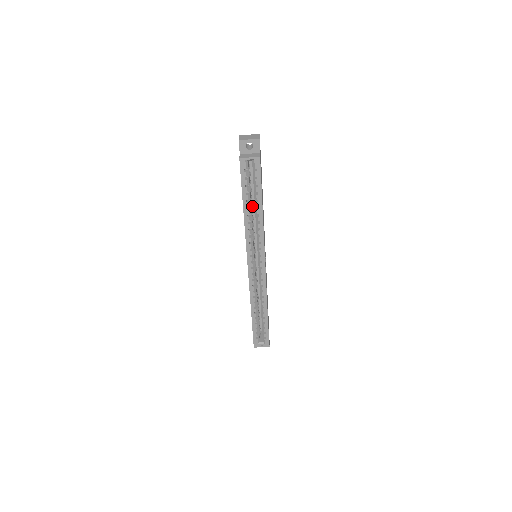
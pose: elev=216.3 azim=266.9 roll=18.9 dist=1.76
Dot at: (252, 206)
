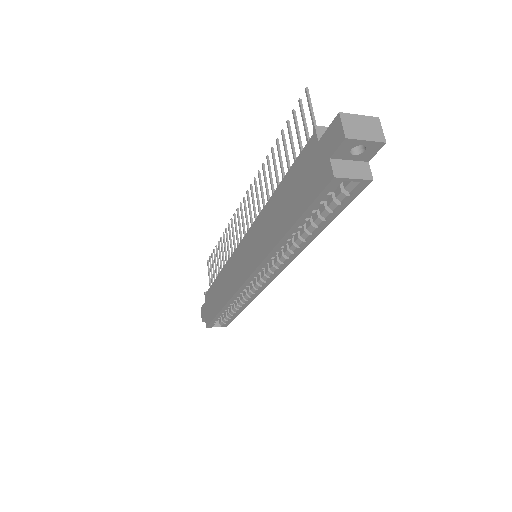
Dot at: occluded
